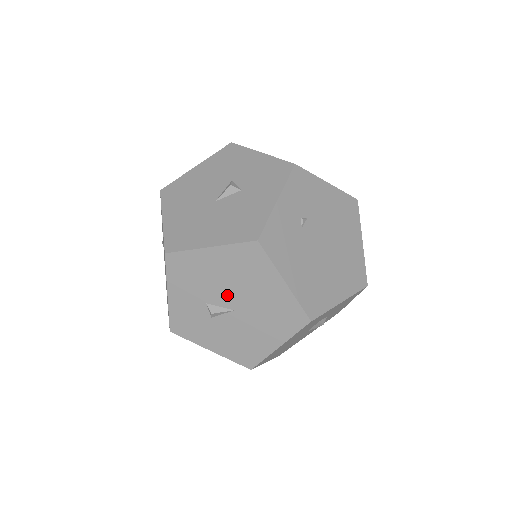
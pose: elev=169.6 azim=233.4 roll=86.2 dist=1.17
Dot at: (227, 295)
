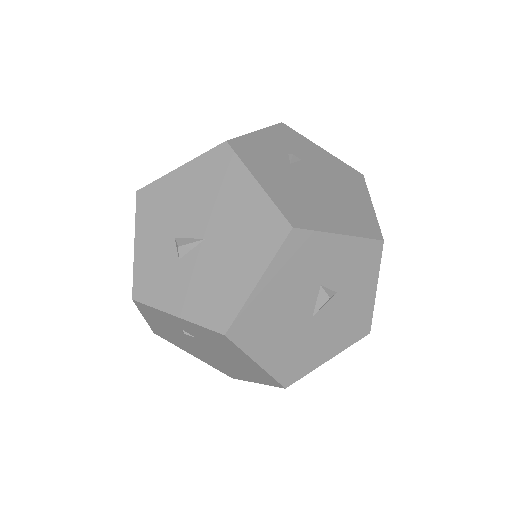
Dot at: occluded
